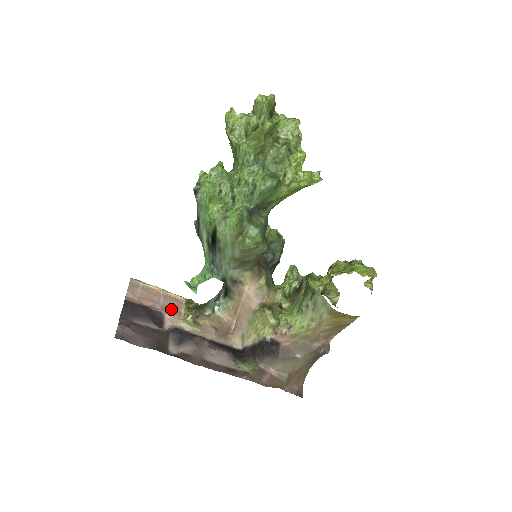
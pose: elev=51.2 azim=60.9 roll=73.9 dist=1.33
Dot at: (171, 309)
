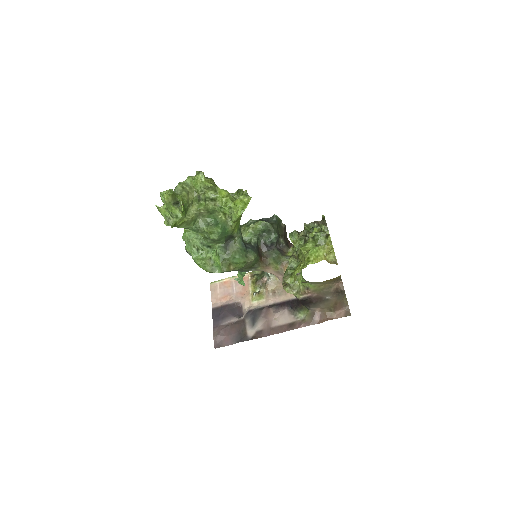
Dot at: (242, 293)
